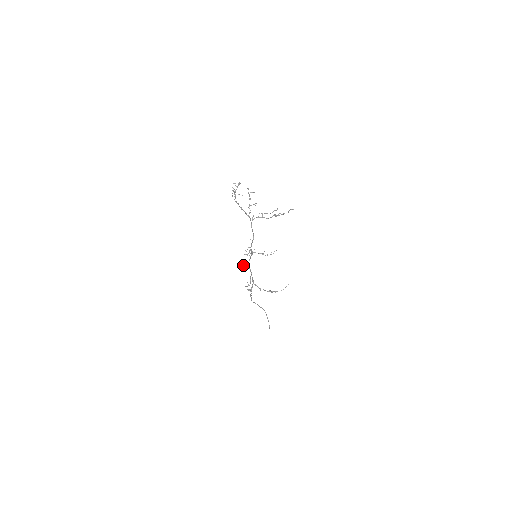
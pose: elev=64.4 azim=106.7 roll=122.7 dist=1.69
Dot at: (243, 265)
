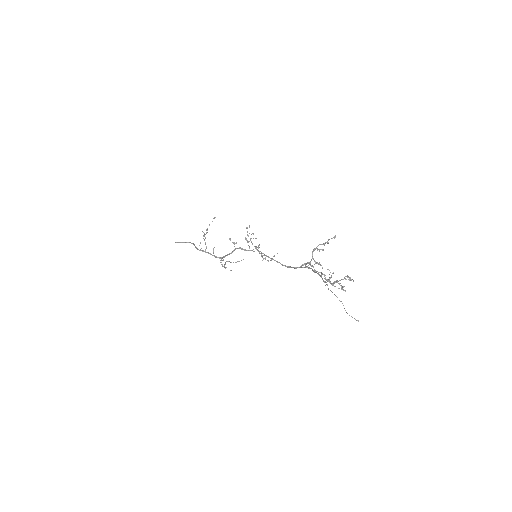
Dot at: occluded
